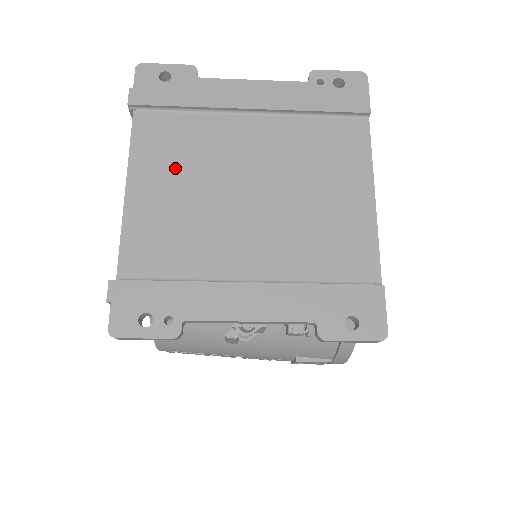
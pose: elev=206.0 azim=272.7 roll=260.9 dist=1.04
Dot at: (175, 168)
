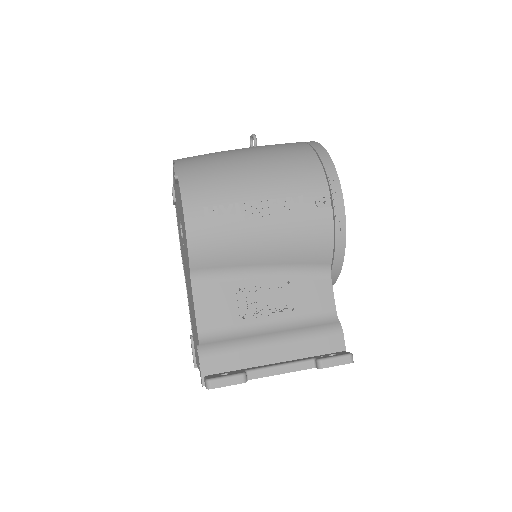
Dot at: occluded
